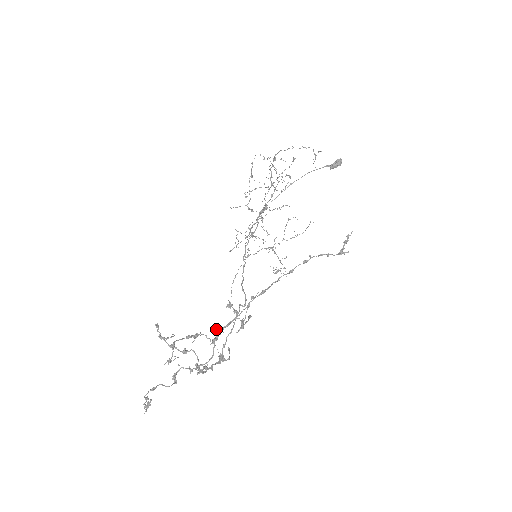
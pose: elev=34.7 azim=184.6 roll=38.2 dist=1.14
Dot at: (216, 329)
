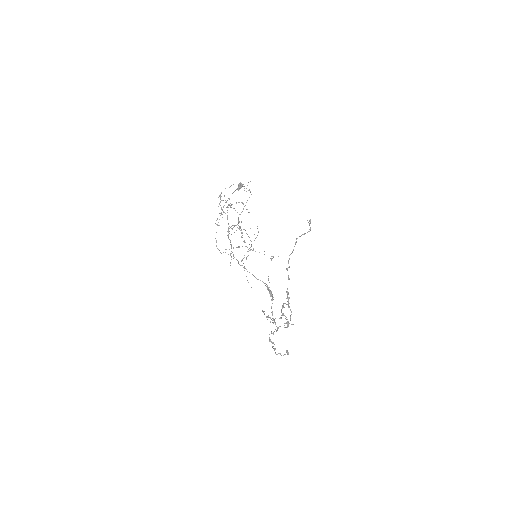
Dot at: (286, 298)
